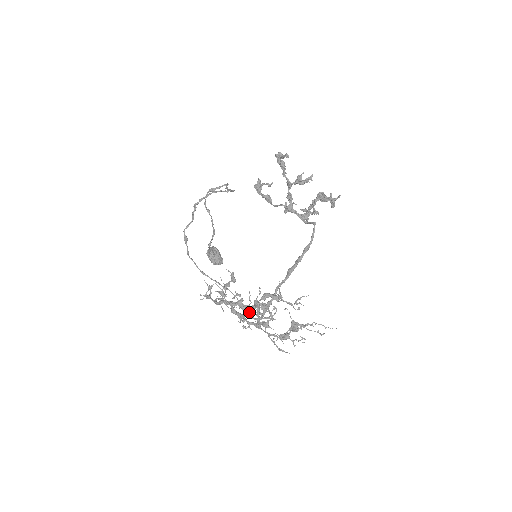
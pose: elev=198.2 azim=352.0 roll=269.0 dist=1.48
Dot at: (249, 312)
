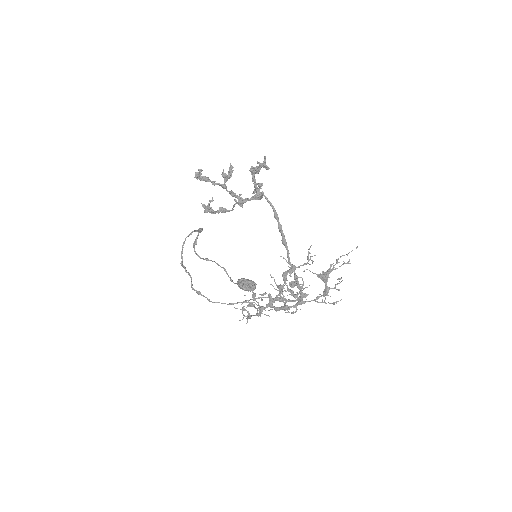
Dot at: (284, 299)
